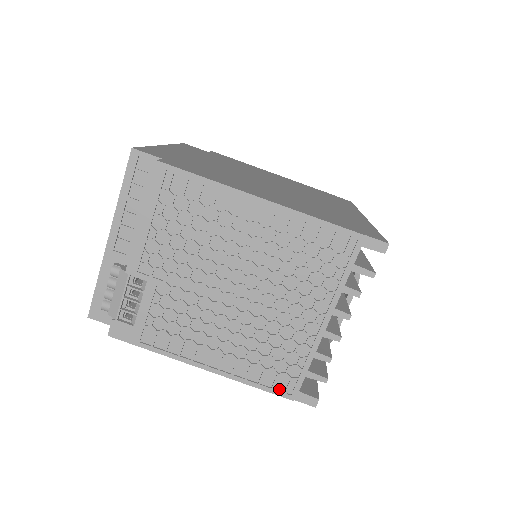
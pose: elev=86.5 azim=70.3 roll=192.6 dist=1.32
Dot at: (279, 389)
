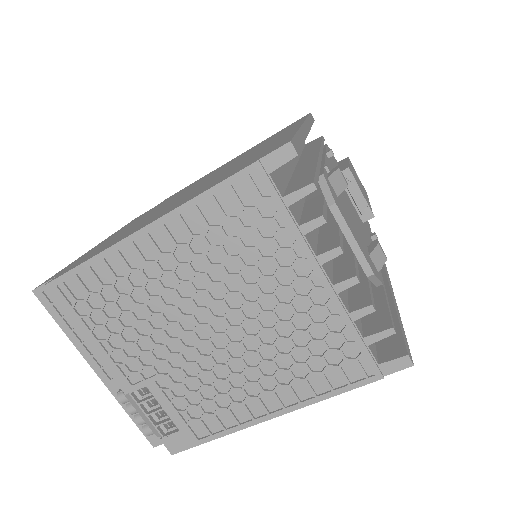
Dot at: (357, 379)
